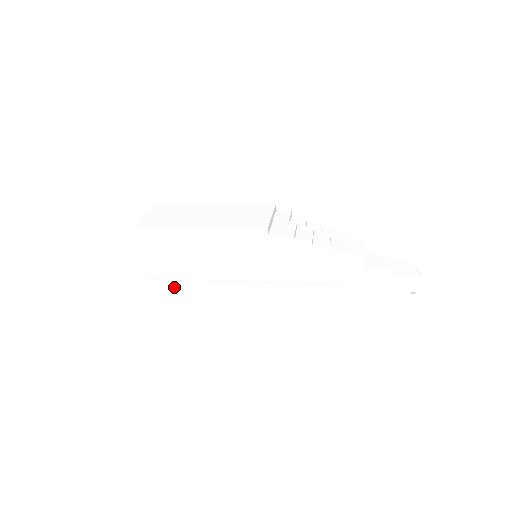
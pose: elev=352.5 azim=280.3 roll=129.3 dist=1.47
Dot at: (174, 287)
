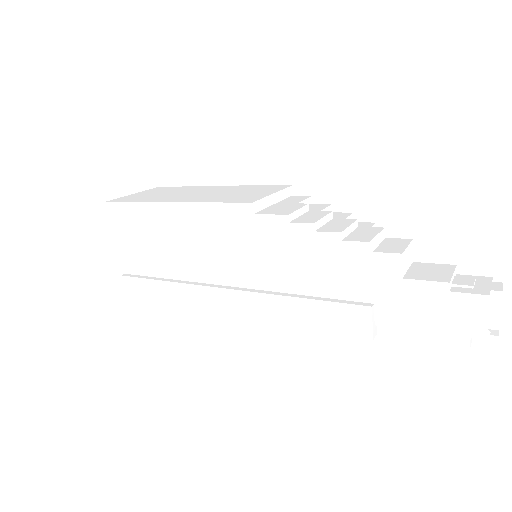
Dot at: (151, 289)
